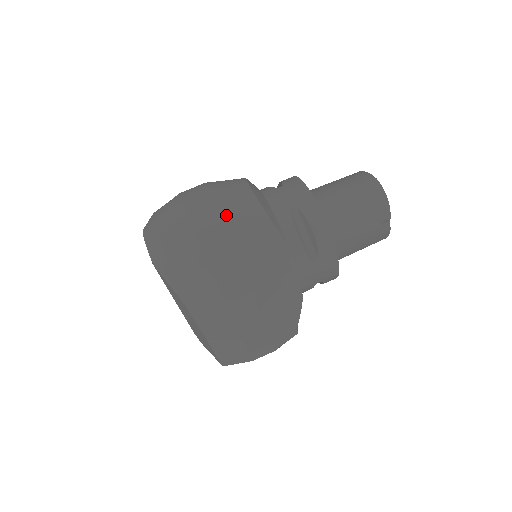
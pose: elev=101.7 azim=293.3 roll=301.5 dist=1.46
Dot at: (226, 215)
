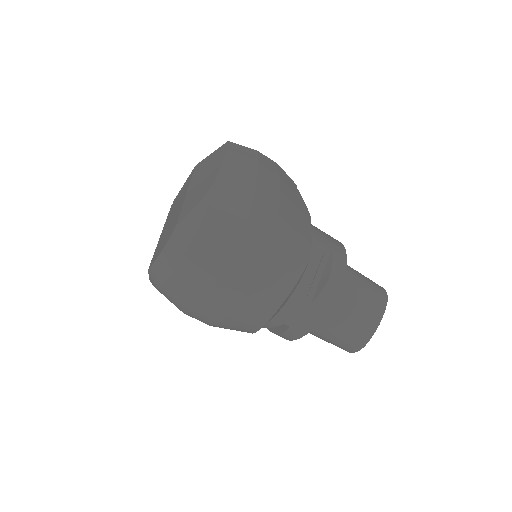
Dot at: (224, 323)
